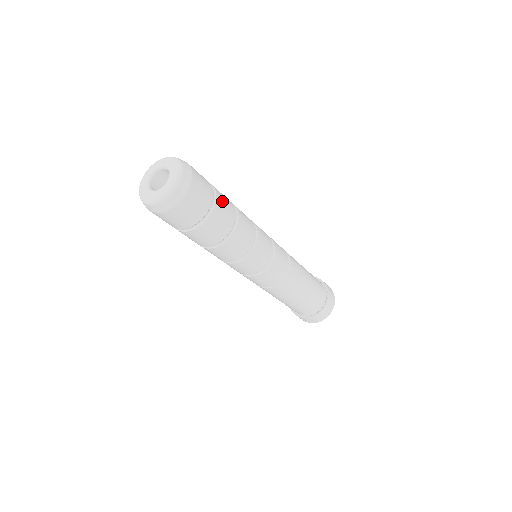
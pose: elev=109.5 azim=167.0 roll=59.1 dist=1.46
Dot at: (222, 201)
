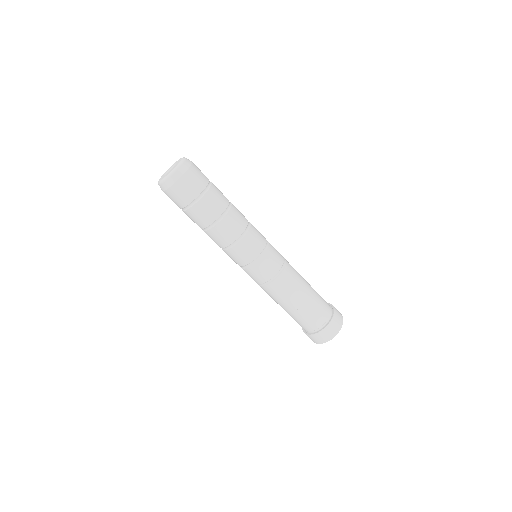
Dot at: (206, 204)
